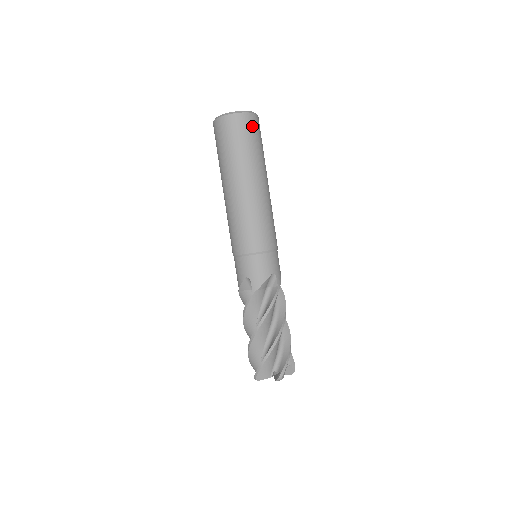
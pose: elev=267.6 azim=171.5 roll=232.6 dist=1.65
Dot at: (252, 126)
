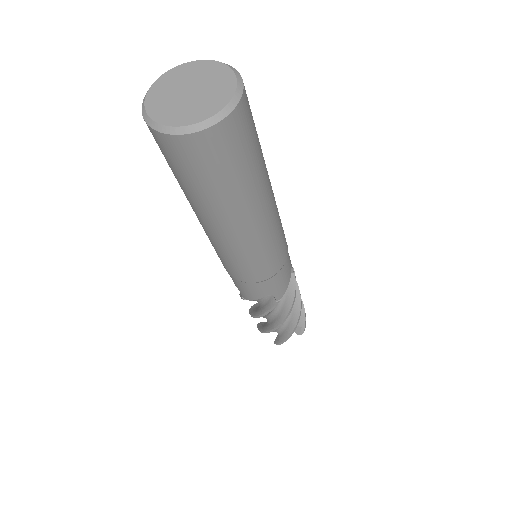
Dot at: (249, 113)
